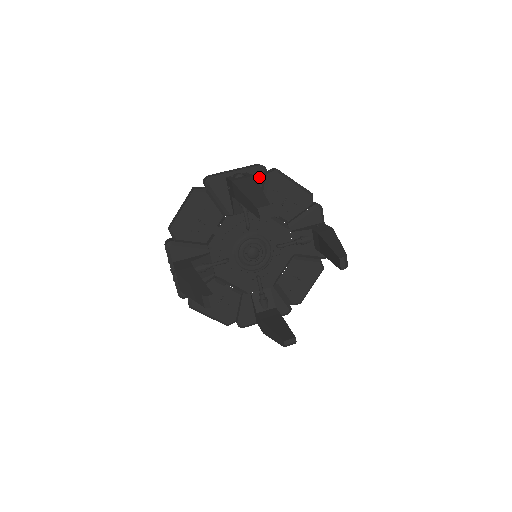
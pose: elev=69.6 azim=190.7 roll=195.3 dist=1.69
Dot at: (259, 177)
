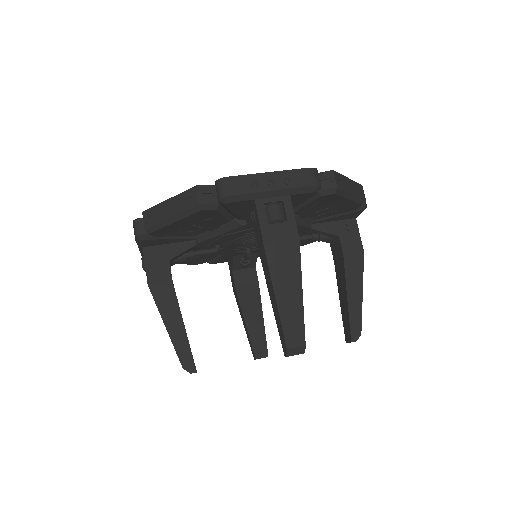
Dot at: (305, 197)
